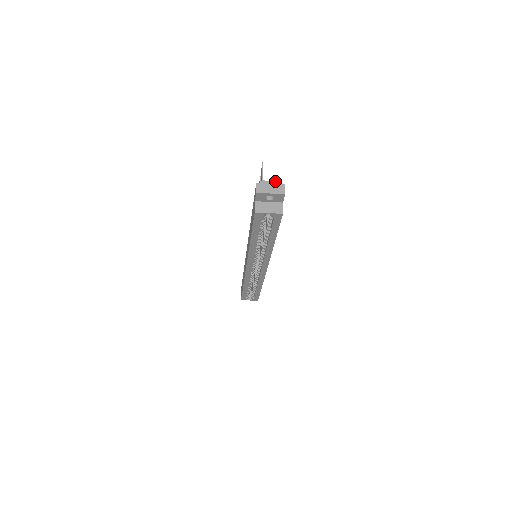
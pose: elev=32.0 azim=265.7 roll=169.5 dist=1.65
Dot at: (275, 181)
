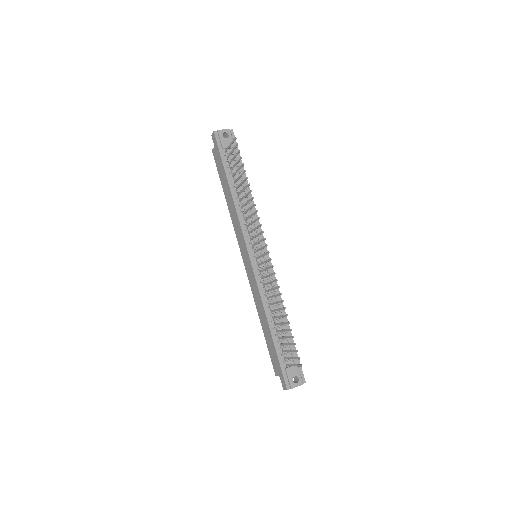
Dot at: occluded
